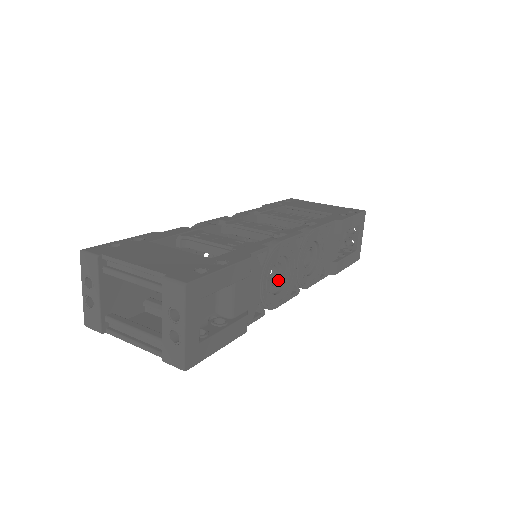
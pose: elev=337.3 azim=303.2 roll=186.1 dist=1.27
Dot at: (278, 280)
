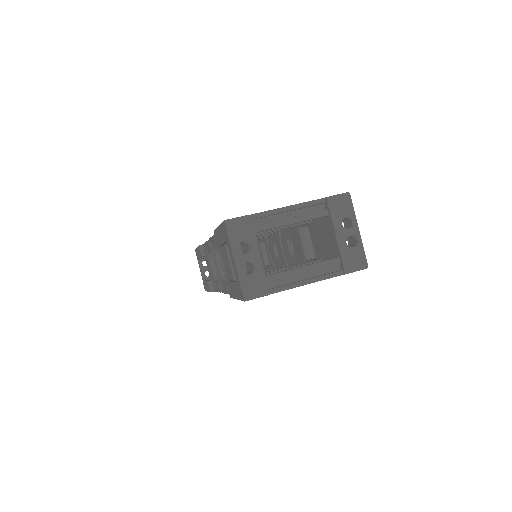
Dot at: occluded
